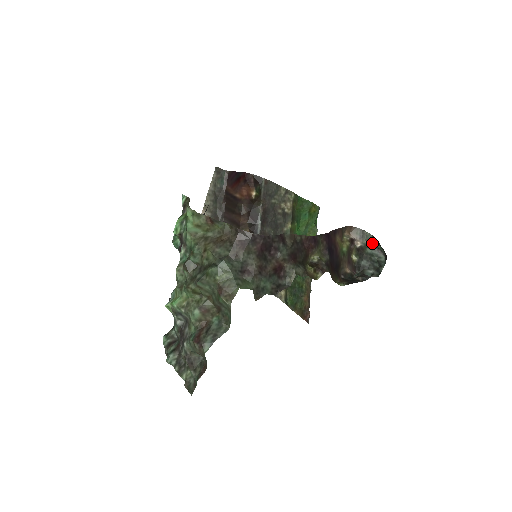
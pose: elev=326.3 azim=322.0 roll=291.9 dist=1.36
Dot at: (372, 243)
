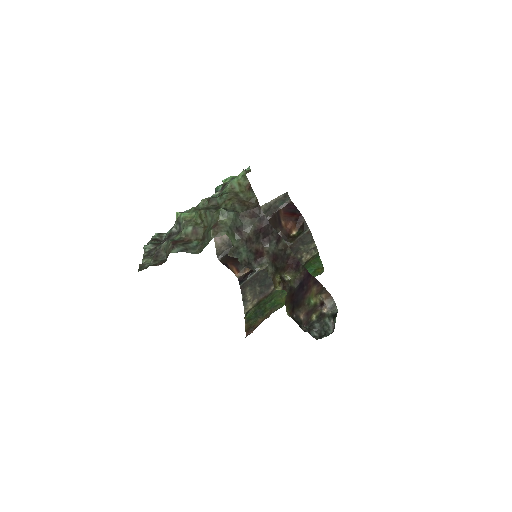
Dot at: (333, 316)
